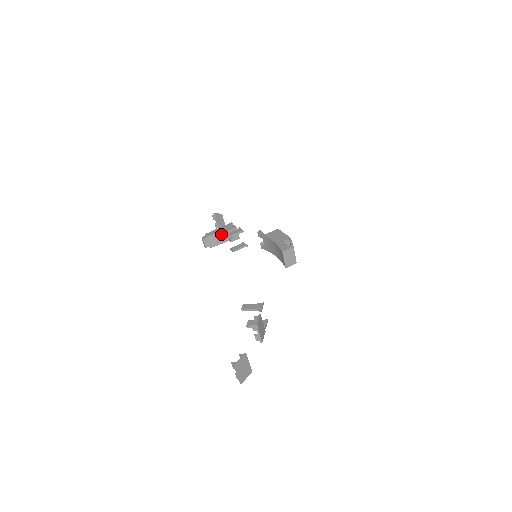
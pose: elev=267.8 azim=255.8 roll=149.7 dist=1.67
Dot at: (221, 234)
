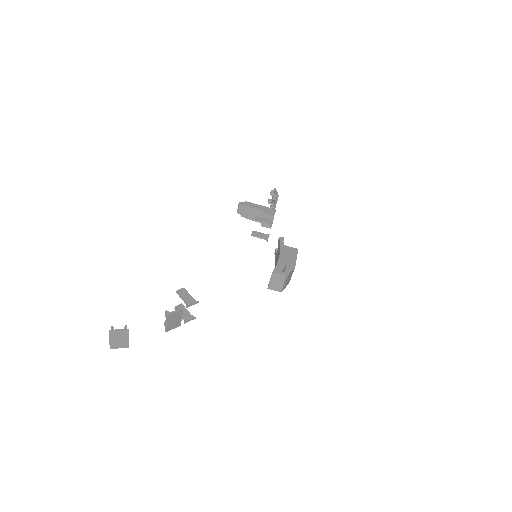
Dot at: (257, 212)
